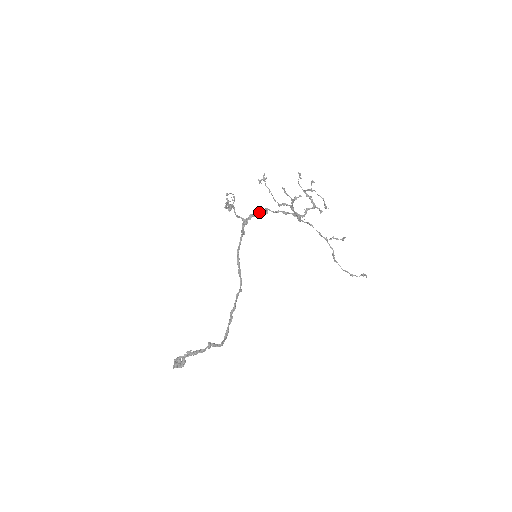
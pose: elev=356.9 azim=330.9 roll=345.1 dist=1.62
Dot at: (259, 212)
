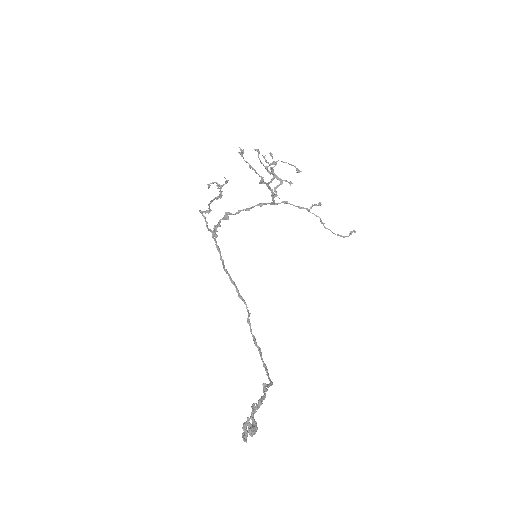
Dot at: (220, 220)
